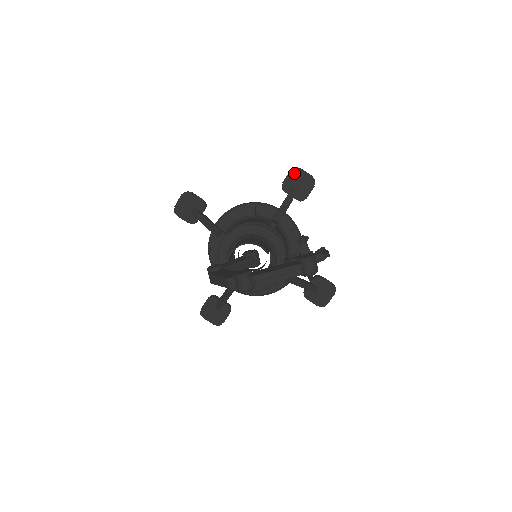
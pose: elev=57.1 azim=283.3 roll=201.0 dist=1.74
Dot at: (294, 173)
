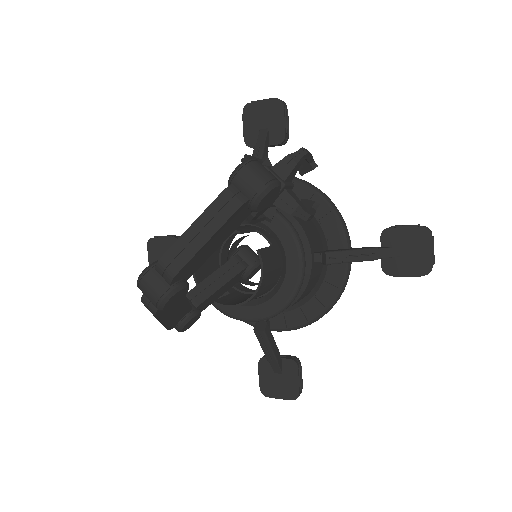
Dot at: (248, 114)
